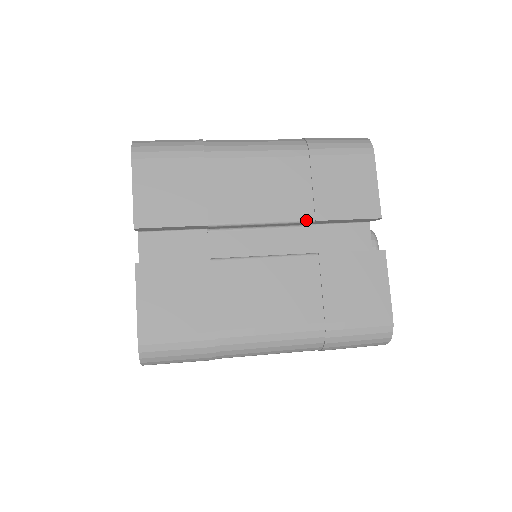
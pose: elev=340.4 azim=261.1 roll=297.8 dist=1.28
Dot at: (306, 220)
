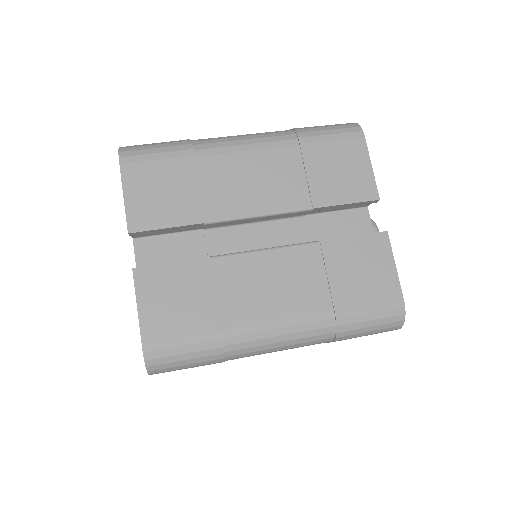
Dot at: (303, 209)
